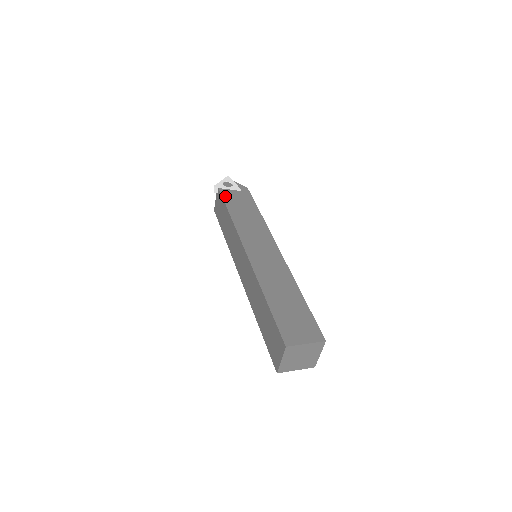
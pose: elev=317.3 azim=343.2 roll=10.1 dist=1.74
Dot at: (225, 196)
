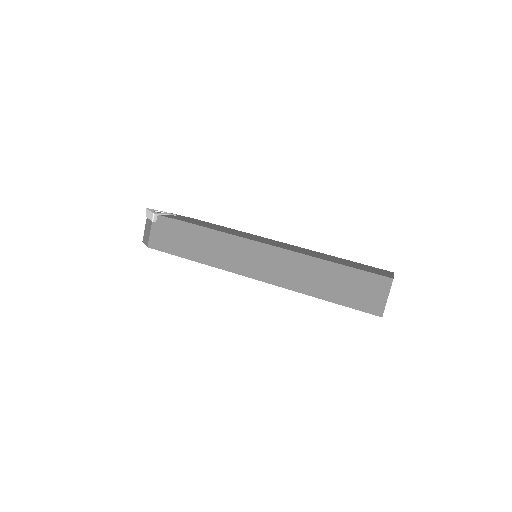
Dot at: (176, 218)
